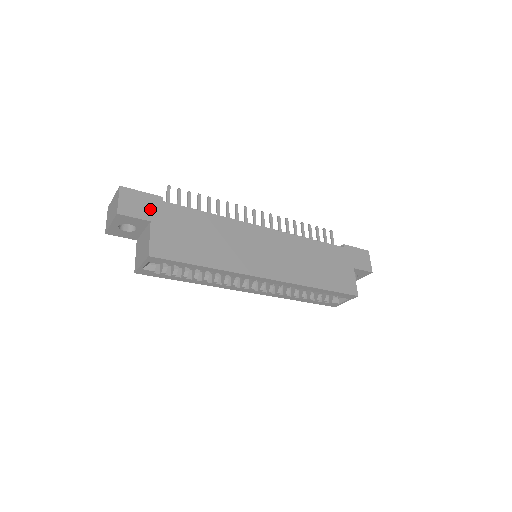
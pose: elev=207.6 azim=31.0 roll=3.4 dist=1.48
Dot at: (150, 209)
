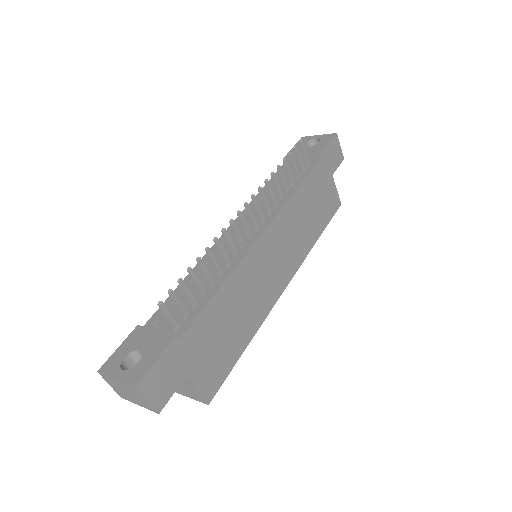
Dot at: (177, 366)
